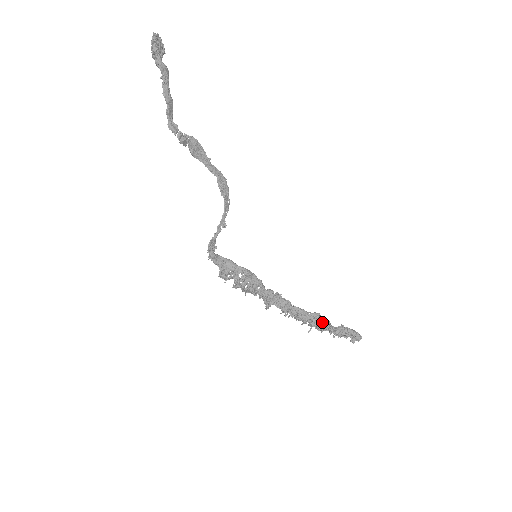
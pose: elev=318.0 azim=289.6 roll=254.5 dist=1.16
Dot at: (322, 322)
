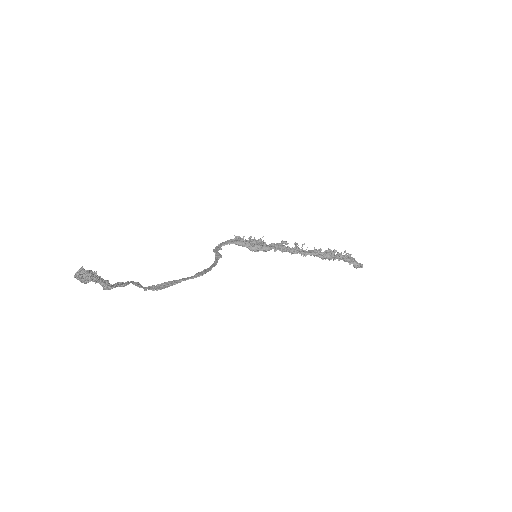
Dot at: (328, 257)
